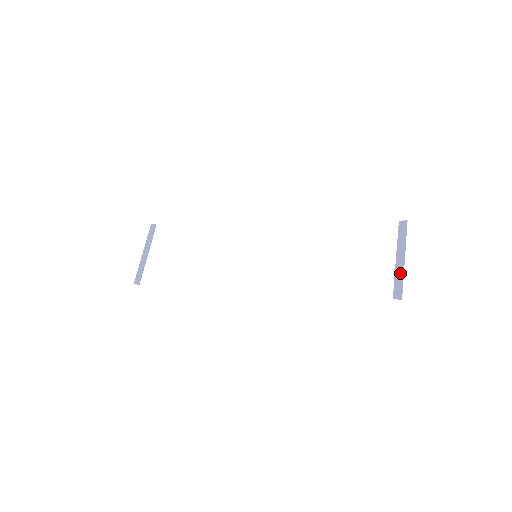
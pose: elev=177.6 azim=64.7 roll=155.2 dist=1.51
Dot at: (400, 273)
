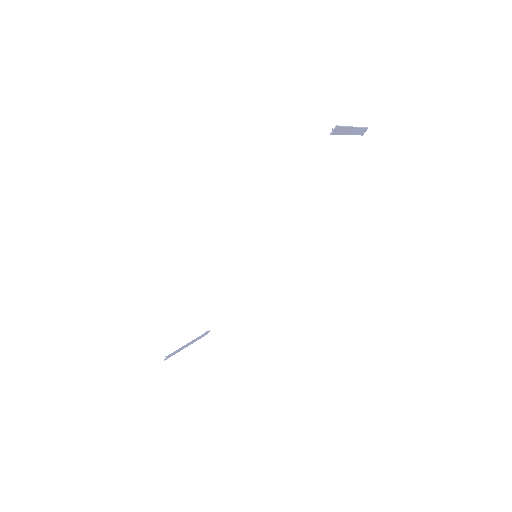
Dot at: (345, 130)
